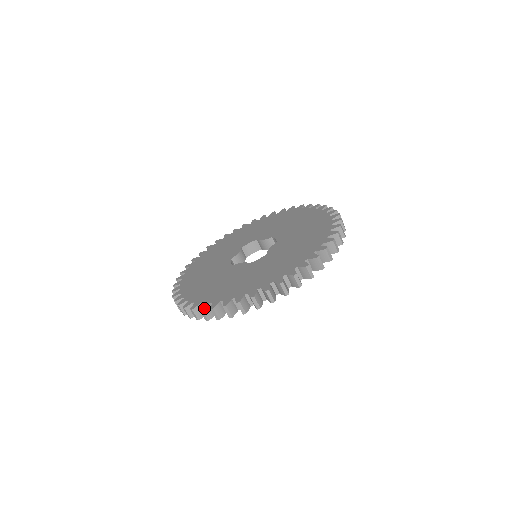
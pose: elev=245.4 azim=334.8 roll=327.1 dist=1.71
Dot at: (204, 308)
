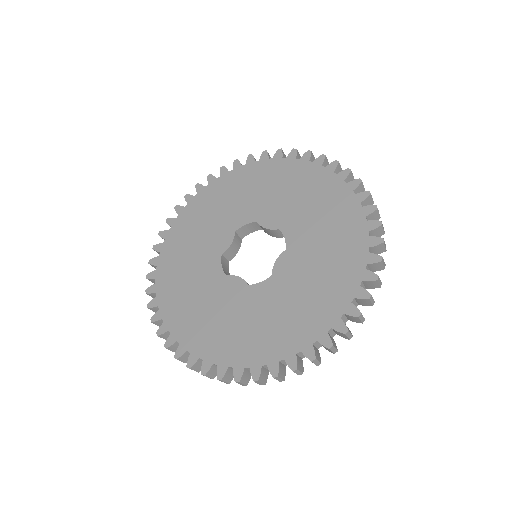
Dot at: (192, 366)
